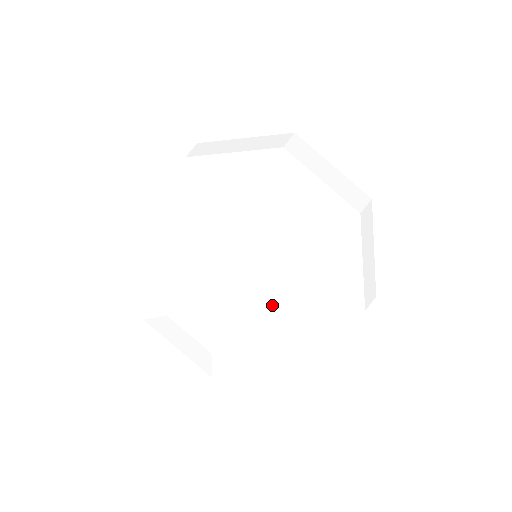
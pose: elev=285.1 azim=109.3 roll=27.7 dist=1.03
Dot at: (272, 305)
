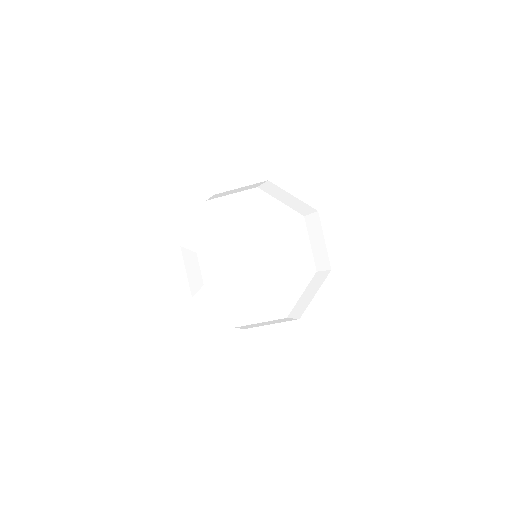
Dot at: (258, 268)
